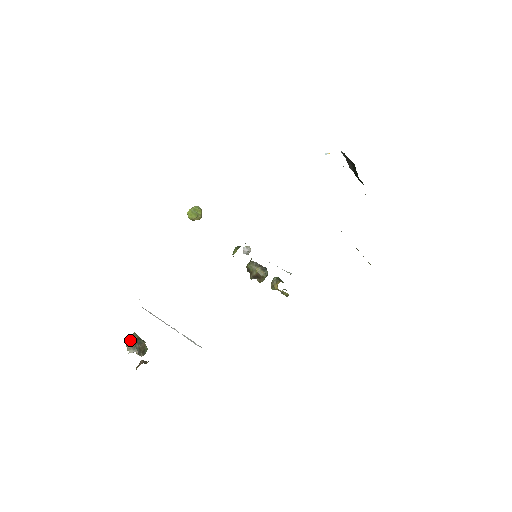
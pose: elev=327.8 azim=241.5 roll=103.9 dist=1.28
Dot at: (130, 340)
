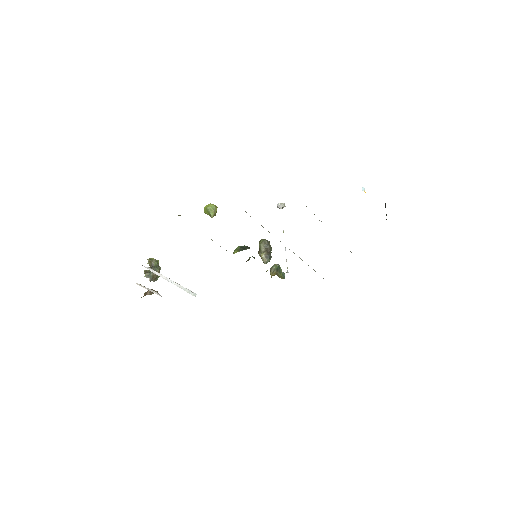
Dot at: (149, 265)
